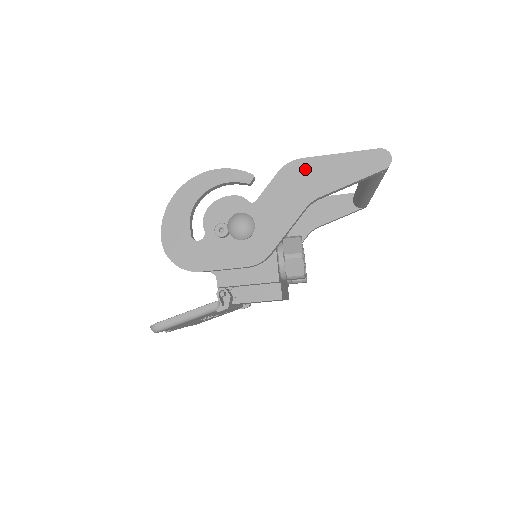
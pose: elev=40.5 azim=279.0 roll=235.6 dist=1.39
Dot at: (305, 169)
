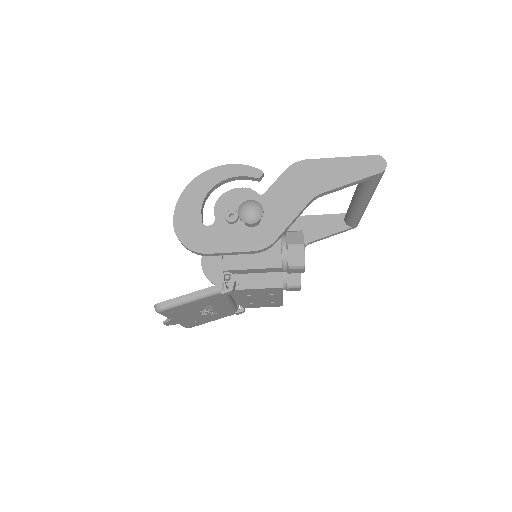
Dot at: (310, 169)
